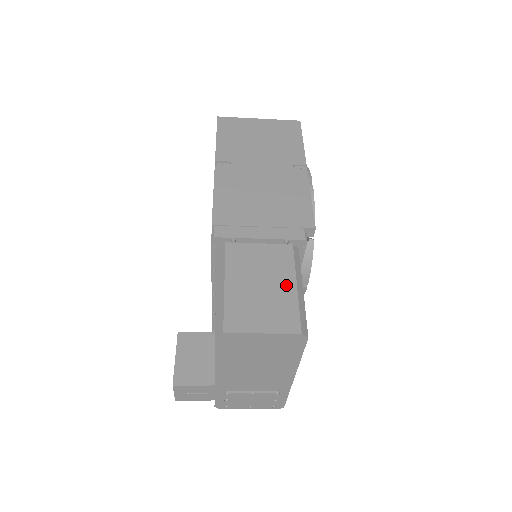
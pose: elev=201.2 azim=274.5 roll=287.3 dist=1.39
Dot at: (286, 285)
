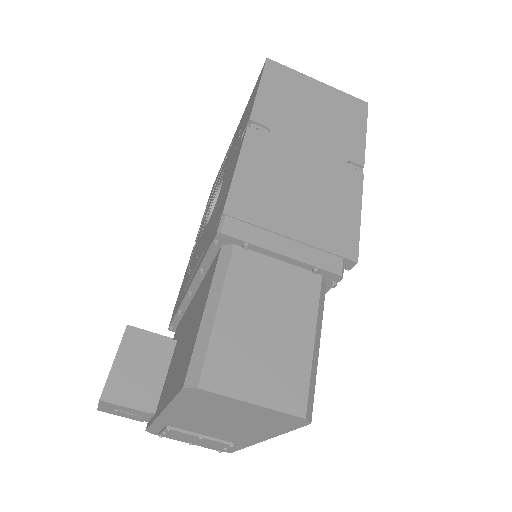
Dot at: (301, 335)
